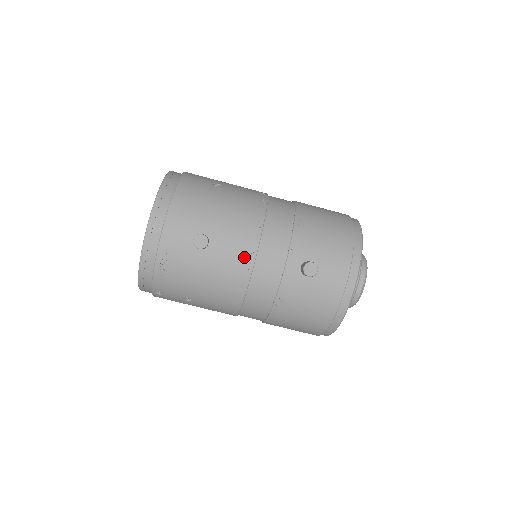
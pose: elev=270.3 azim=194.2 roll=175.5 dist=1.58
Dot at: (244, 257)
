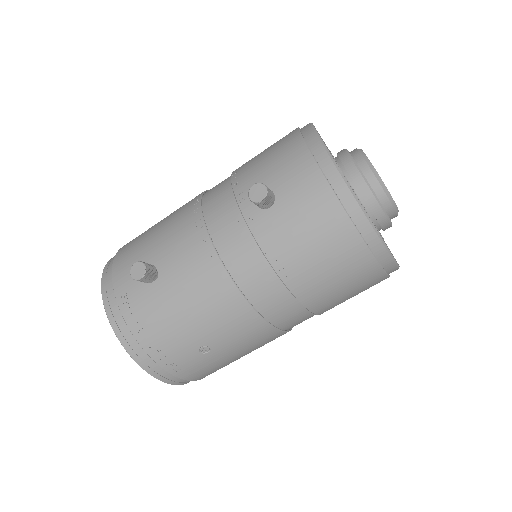
Dot at: (200, 251)
